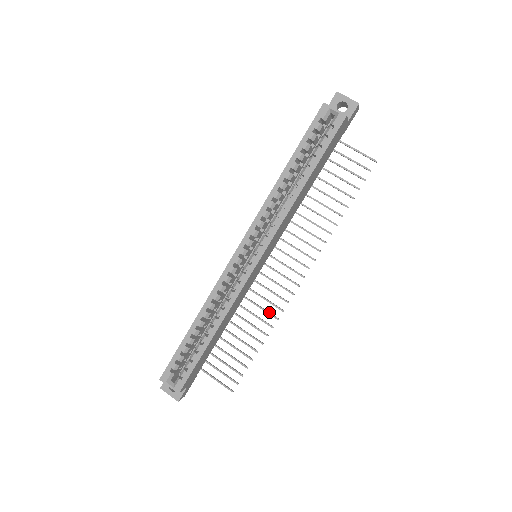
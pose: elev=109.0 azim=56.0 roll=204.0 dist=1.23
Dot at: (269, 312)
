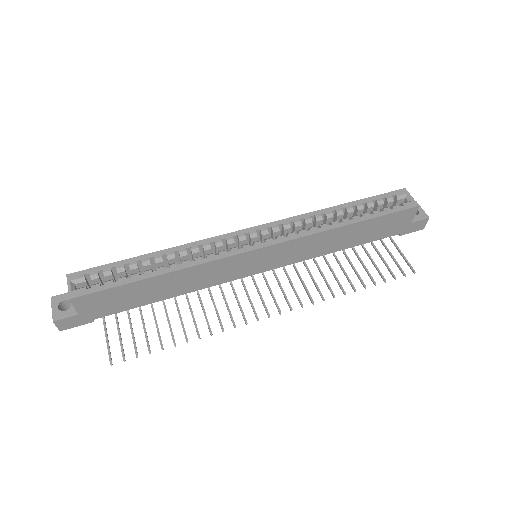
Dot at: (220, 319)
